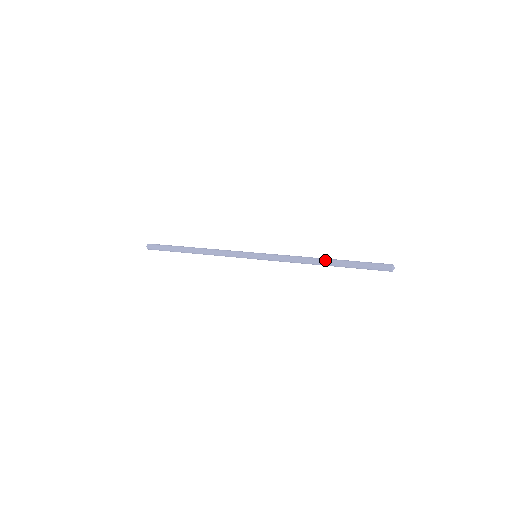
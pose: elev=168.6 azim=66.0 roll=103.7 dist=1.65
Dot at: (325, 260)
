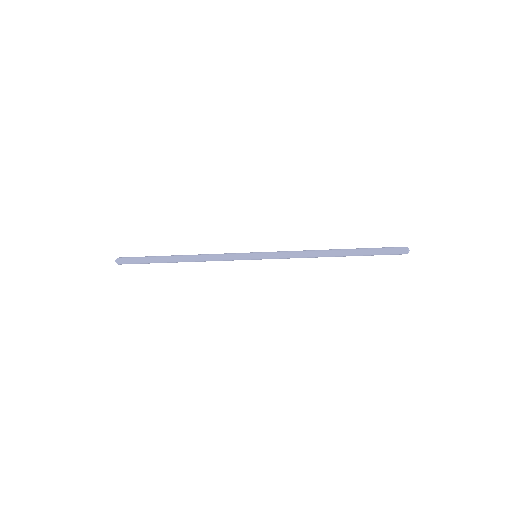
Dot at: (336, 250)
